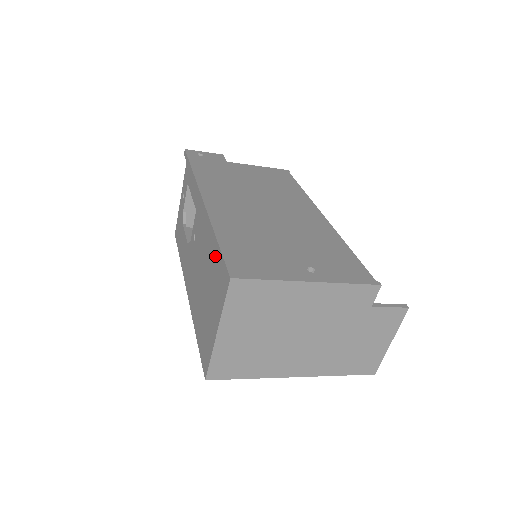
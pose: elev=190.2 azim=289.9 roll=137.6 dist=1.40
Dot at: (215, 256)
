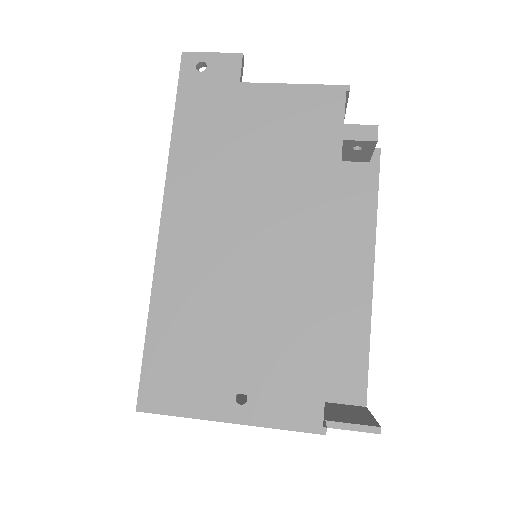
Dot at: occluded
